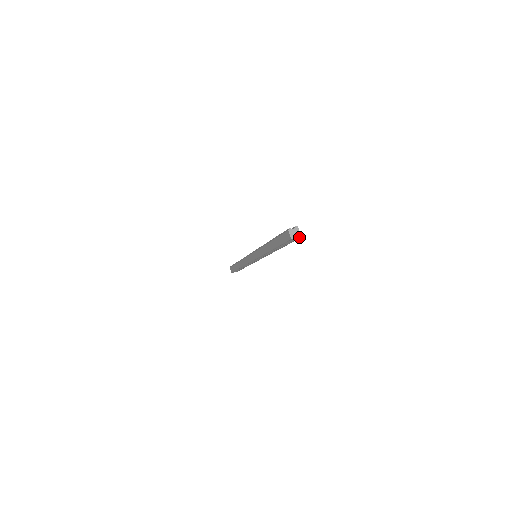
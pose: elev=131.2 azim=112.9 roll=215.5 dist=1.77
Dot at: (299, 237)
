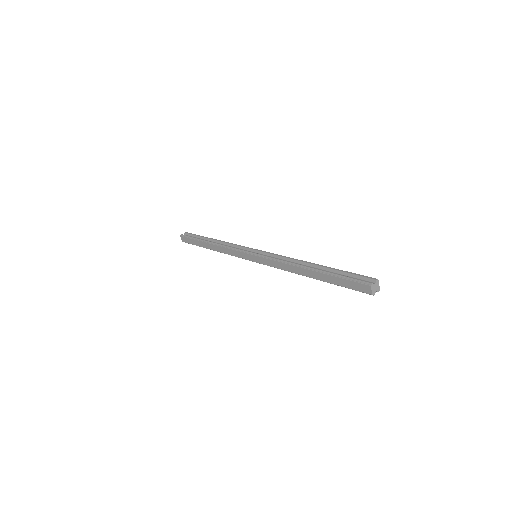
Dot at: (378, 291)
